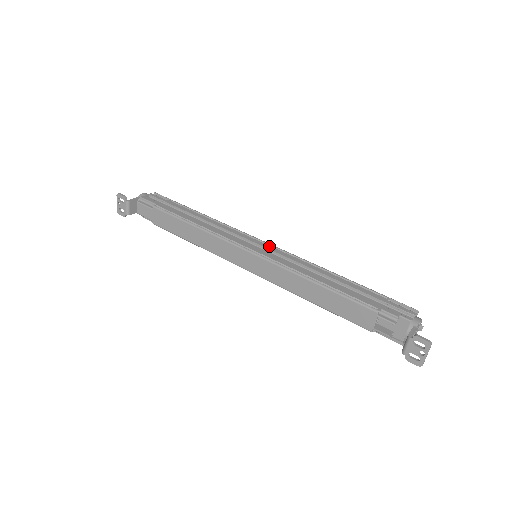
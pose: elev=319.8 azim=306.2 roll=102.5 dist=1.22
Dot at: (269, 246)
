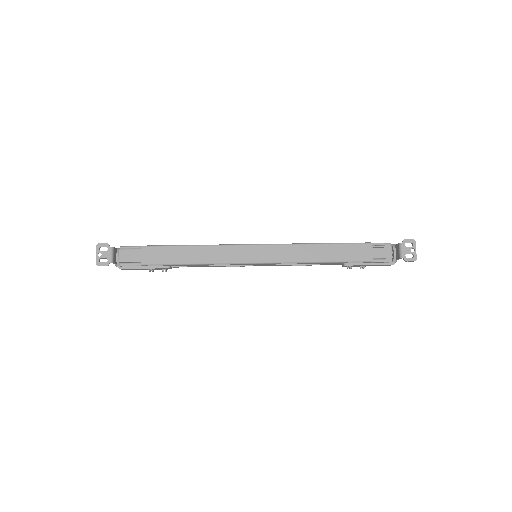
Dot at: occluded
